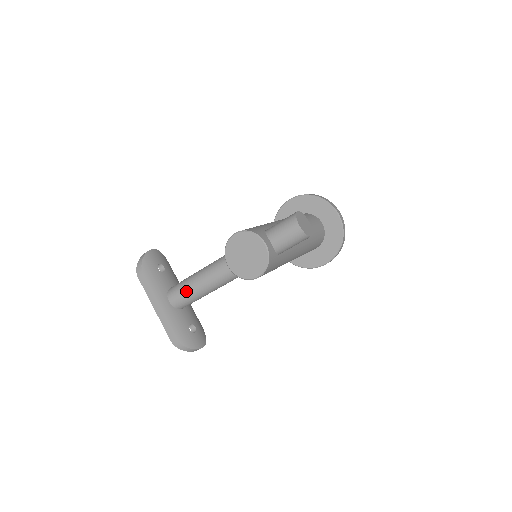
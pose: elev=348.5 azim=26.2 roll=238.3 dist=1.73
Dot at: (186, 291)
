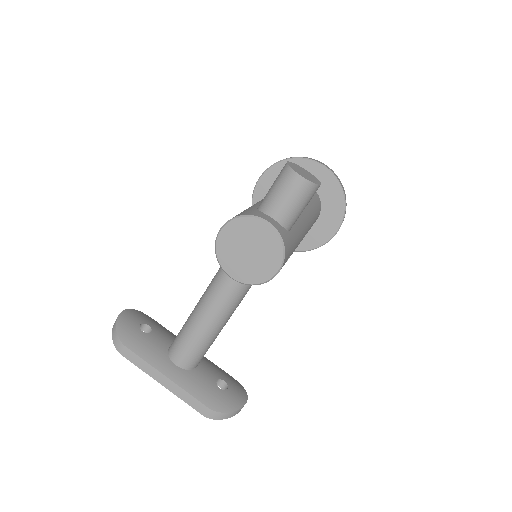
Dot at: (191, 340)
